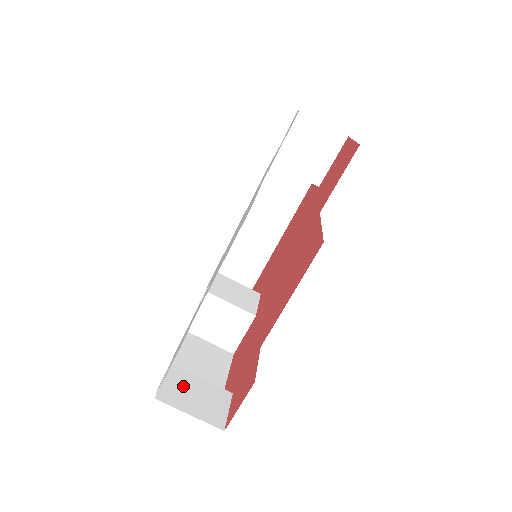
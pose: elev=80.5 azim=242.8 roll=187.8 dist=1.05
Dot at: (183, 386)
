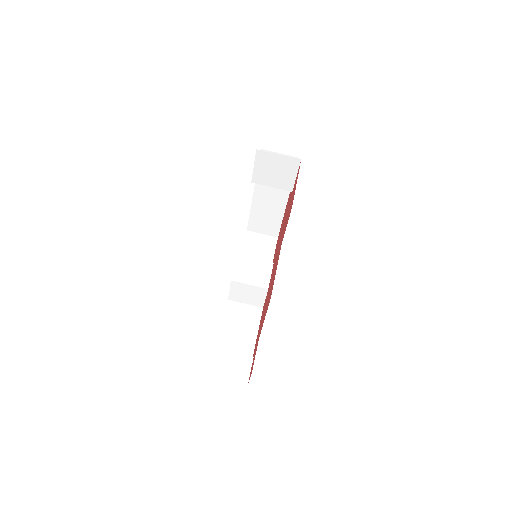
Dot at: (222, 362)
